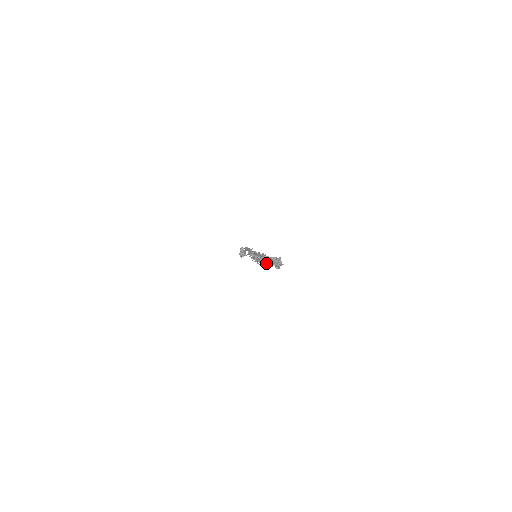
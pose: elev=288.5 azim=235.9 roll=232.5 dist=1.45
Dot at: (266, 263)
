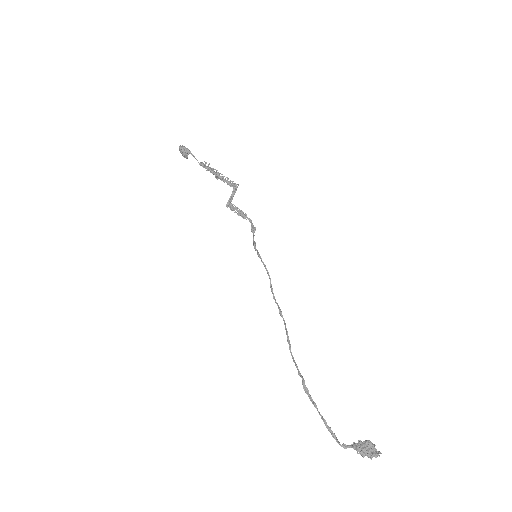
Dot at: (361, 451)
